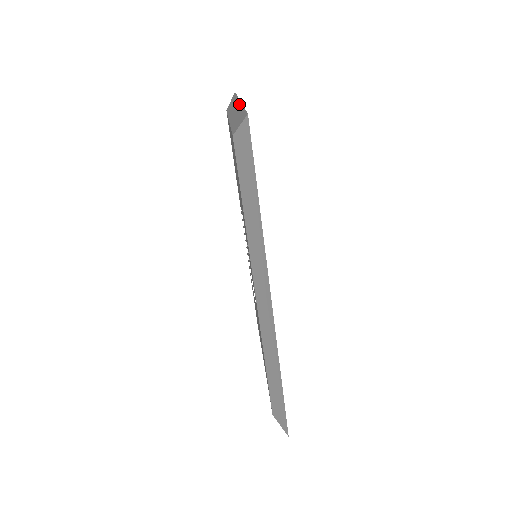
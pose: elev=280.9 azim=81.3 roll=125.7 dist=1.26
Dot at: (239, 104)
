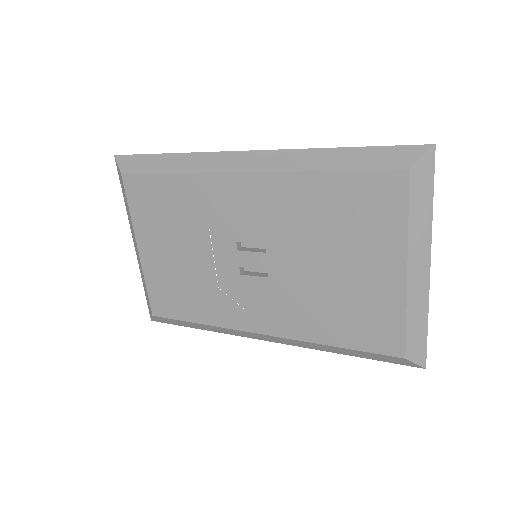
Dot at: (131, 232)
